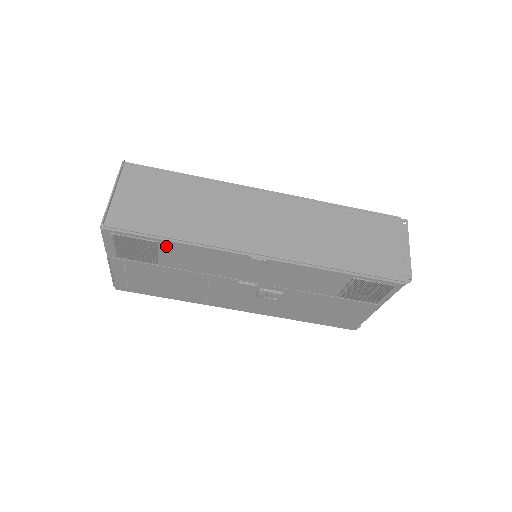
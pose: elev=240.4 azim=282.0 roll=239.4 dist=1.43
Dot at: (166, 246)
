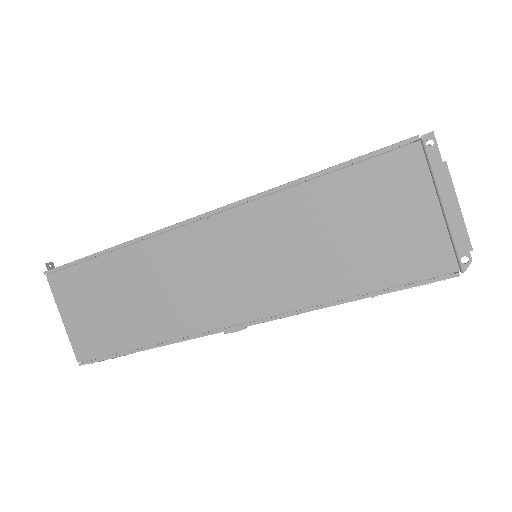
Dot at: occluded
